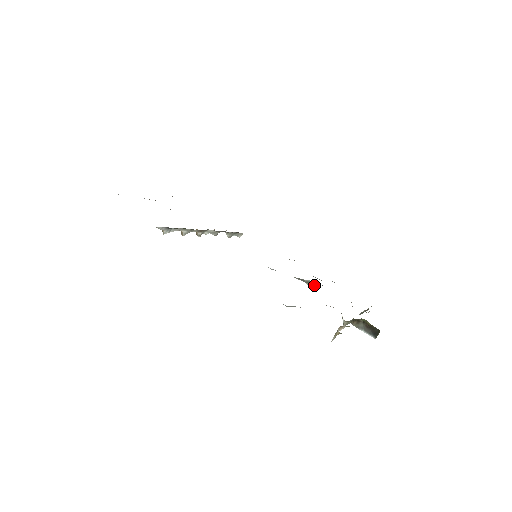
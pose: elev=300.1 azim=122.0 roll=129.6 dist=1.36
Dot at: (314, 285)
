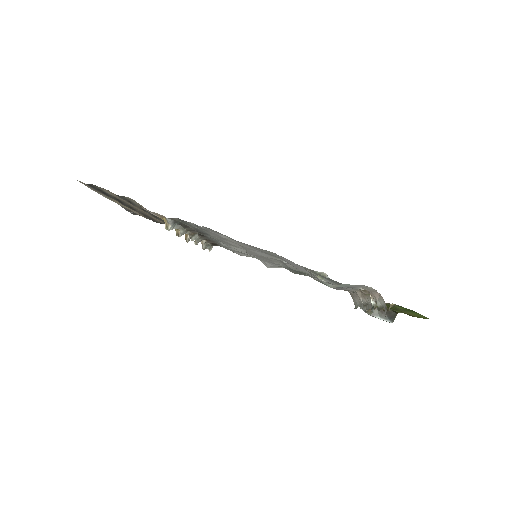
Dot at: occluded
